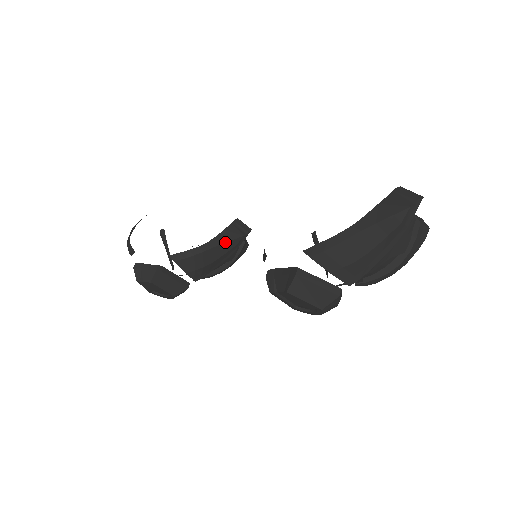
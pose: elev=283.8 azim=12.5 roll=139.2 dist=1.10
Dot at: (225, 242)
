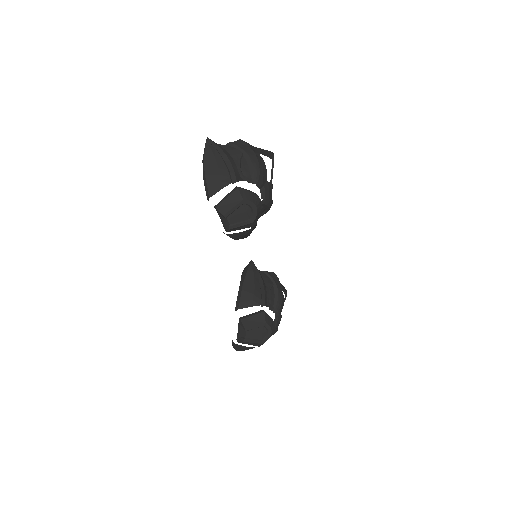
Dot at: (245, 276)
